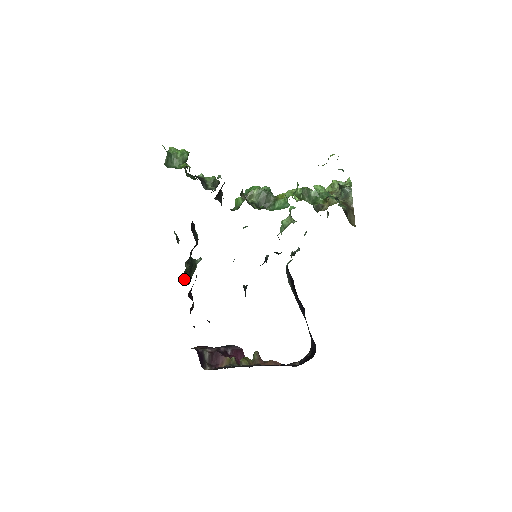
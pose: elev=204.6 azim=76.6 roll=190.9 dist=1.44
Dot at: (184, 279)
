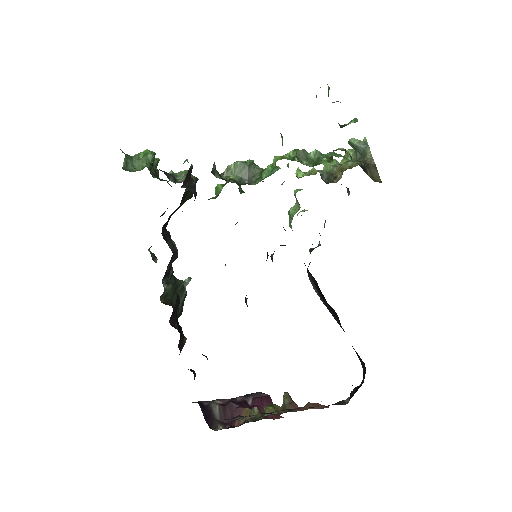
Dot at: (163, 303)
